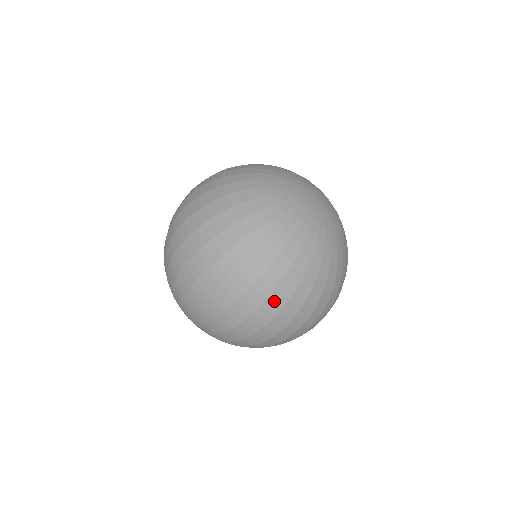
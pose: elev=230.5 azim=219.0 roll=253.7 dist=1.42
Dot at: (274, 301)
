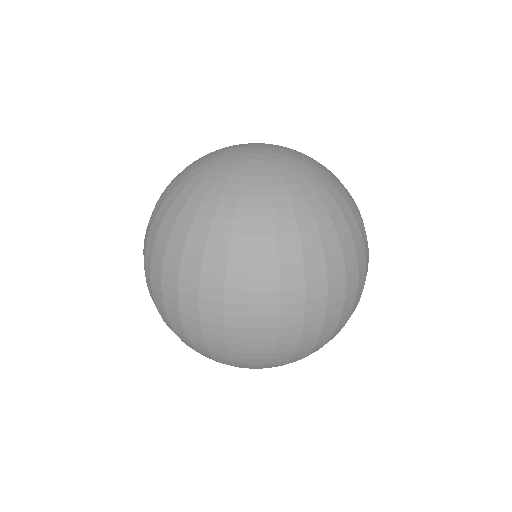
Dot at: (313, 273)
